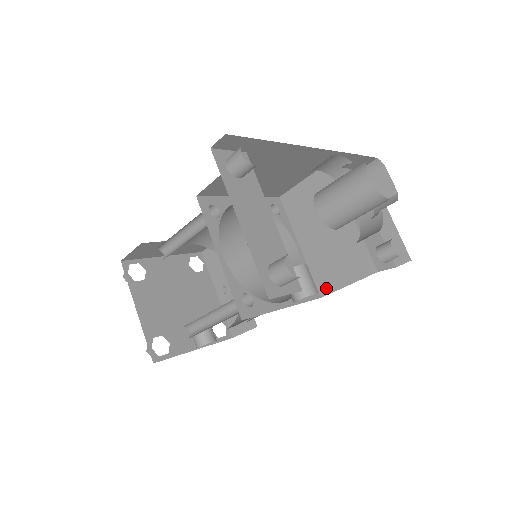
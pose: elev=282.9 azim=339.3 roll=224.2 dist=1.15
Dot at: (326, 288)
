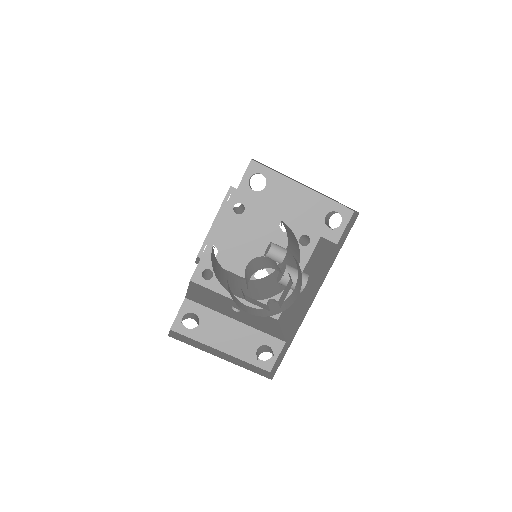
Dot at: occluded
